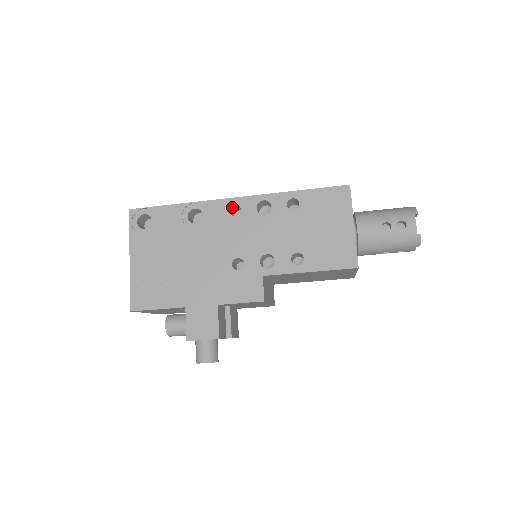
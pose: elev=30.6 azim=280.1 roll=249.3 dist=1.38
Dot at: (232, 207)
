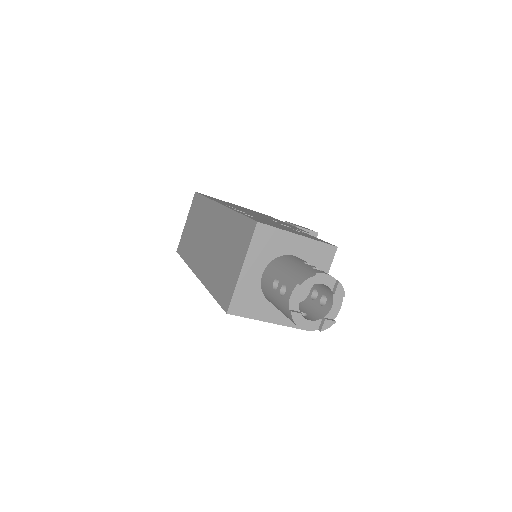
Dot at: occluded
